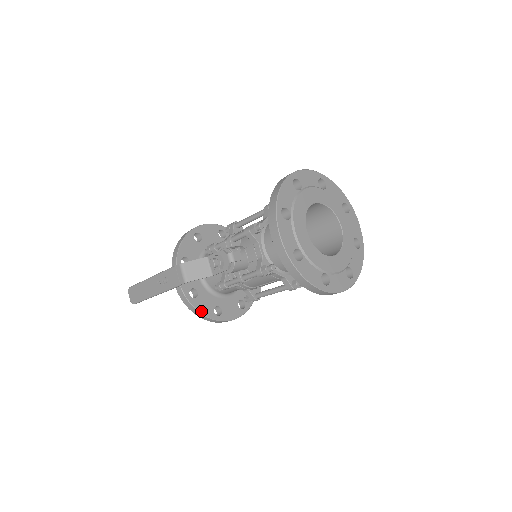
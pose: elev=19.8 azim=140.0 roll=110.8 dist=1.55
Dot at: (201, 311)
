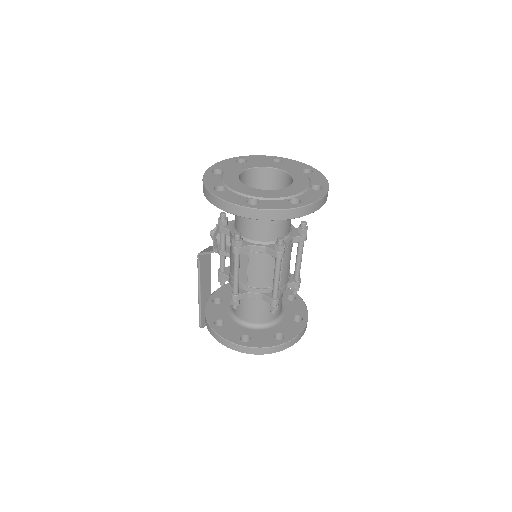
Dot at: (207, 312)
